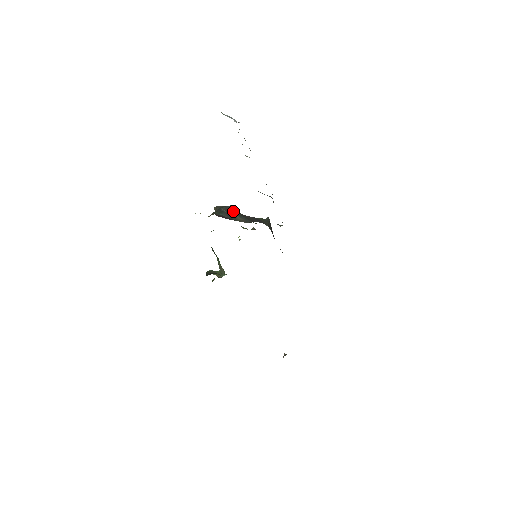
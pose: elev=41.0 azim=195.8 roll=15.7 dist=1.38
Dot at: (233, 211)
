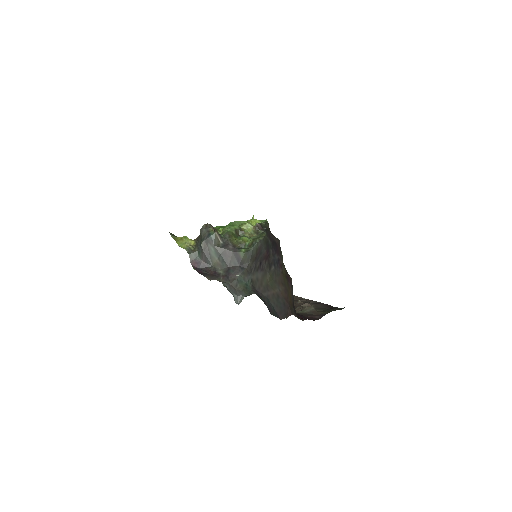
Dot at: (213, 247)
